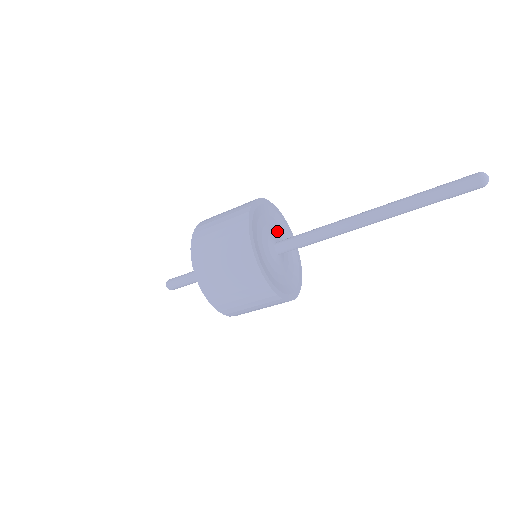
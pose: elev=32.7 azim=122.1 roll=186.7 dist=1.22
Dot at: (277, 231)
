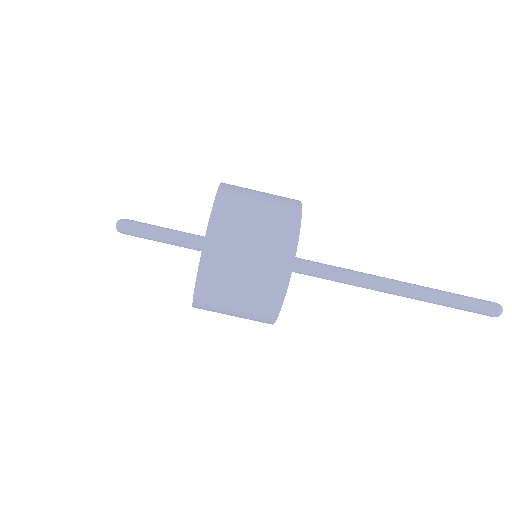
Dot at: occluded
